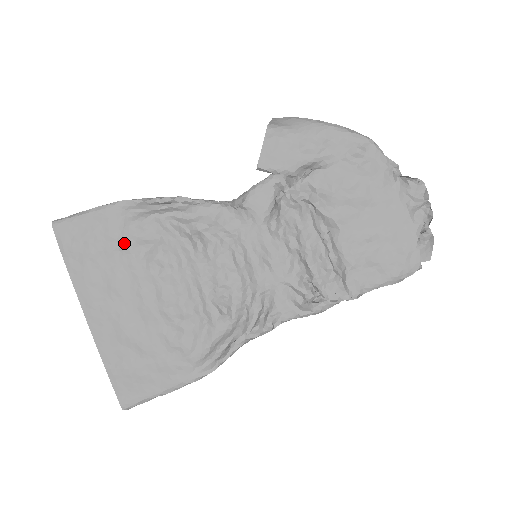
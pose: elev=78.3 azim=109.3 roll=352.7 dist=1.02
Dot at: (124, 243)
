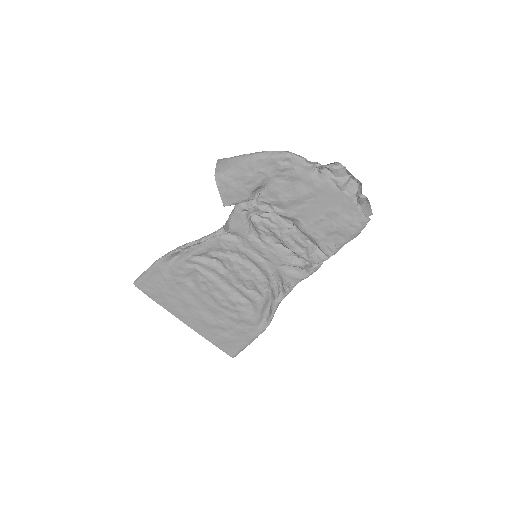
Dot at: (177, 280)
